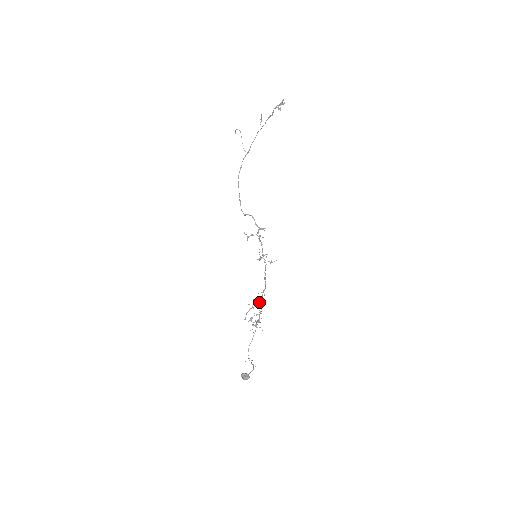
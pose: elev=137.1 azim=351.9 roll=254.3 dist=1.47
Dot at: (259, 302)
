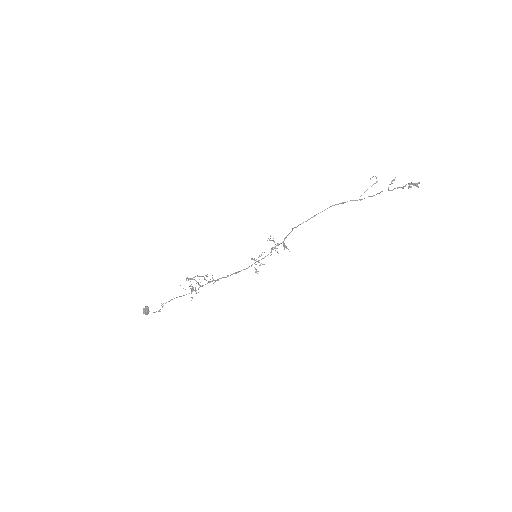
Dot at: (212, 280)
